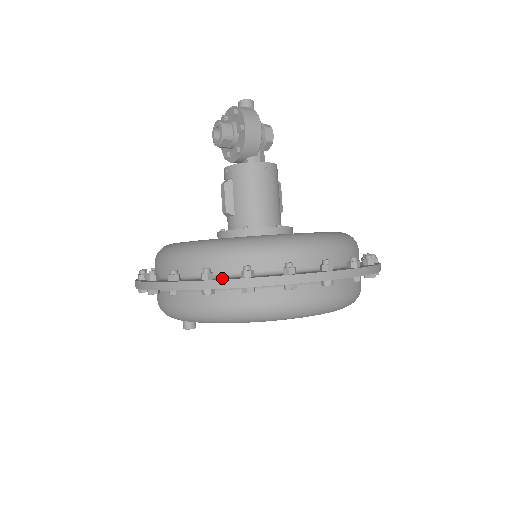
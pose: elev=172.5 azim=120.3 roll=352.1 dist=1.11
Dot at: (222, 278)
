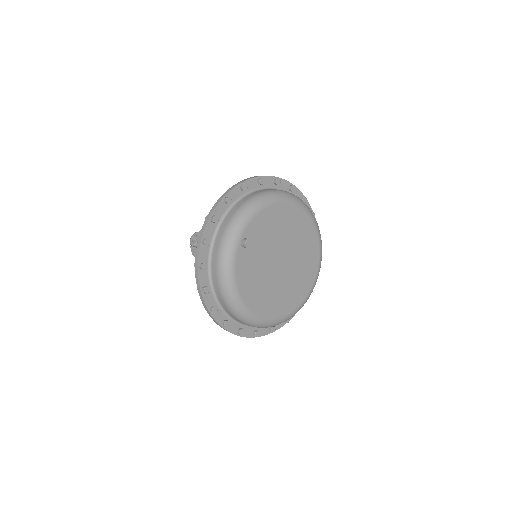
Dot at: occluded
